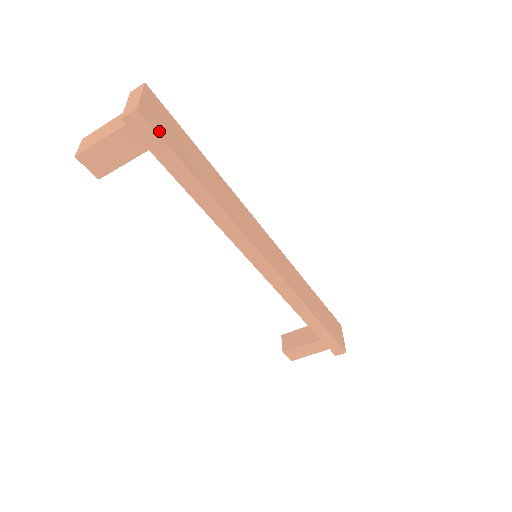
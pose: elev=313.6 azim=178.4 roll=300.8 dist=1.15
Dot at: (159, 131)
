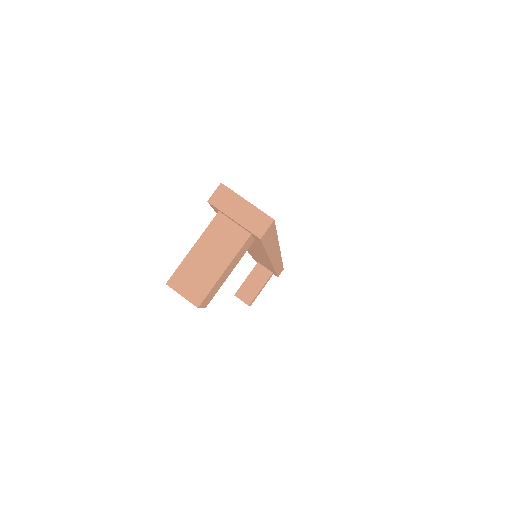
Dot at: occluded
